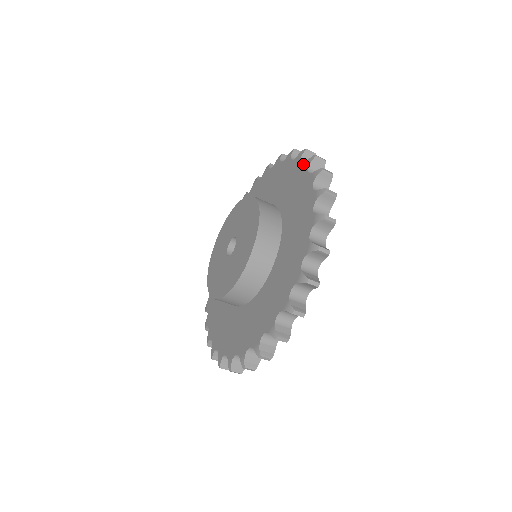
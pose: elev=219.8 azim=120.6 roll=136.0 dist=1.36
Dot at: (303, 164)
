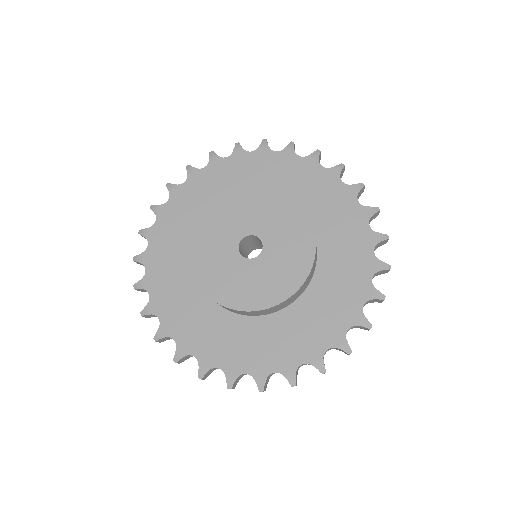
Dot at: (372, 285)
